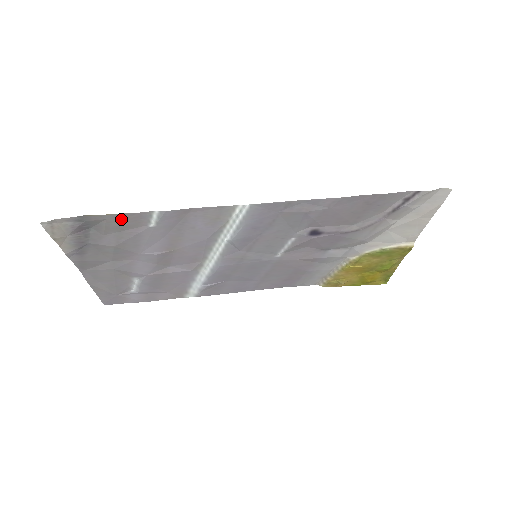
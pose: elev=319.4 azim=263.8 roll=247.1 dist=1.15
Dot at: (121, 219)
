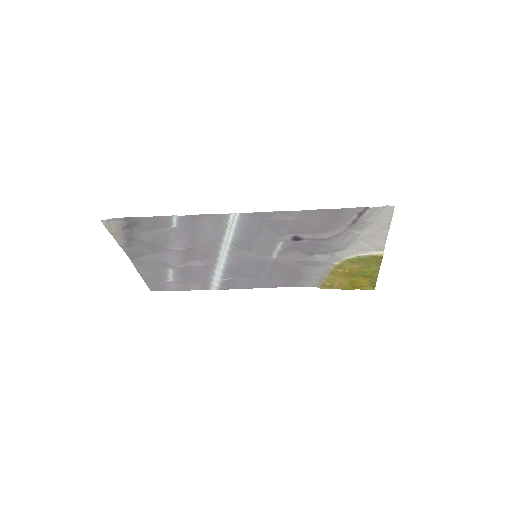
Dot at: (153, 221)
